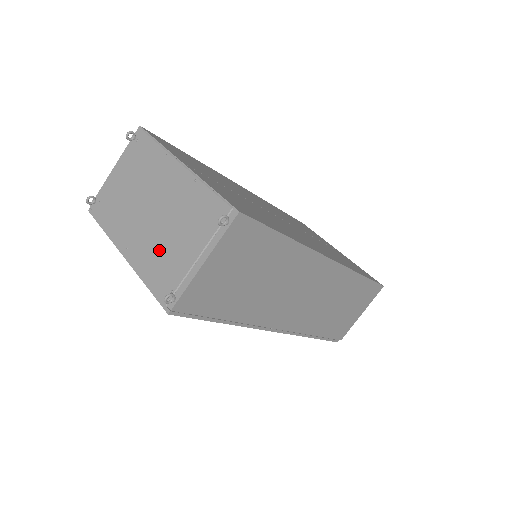
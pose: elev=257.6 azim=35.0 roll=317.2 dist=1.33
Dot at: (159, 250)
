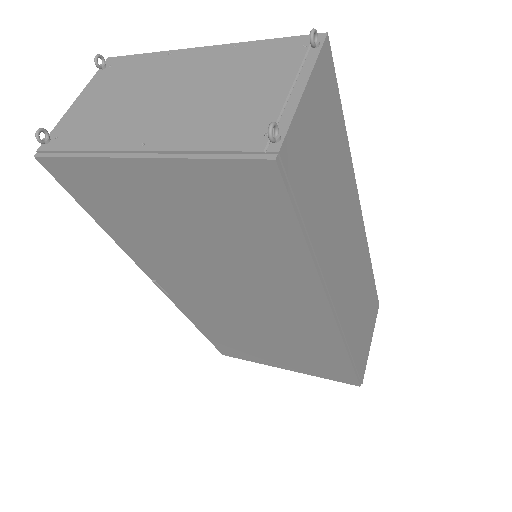
Dot at: (212, 115)
